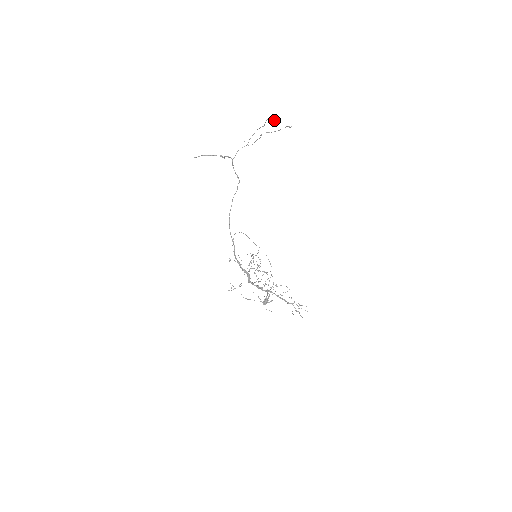
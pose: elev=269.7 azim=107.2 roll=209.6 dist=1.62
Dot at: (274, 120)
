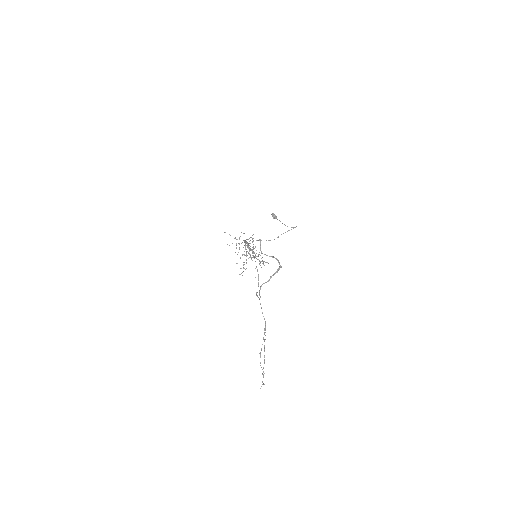
Dot at: (263, 377)
